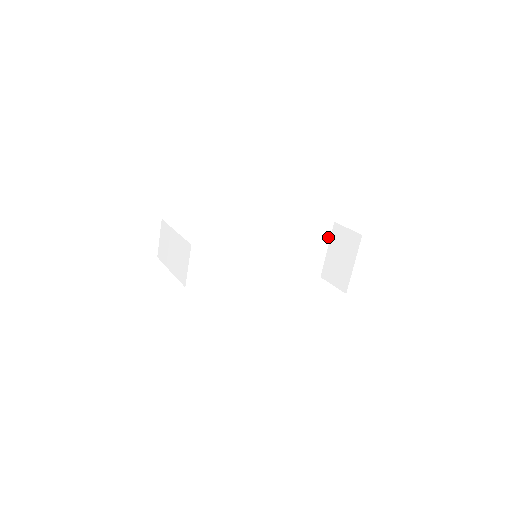
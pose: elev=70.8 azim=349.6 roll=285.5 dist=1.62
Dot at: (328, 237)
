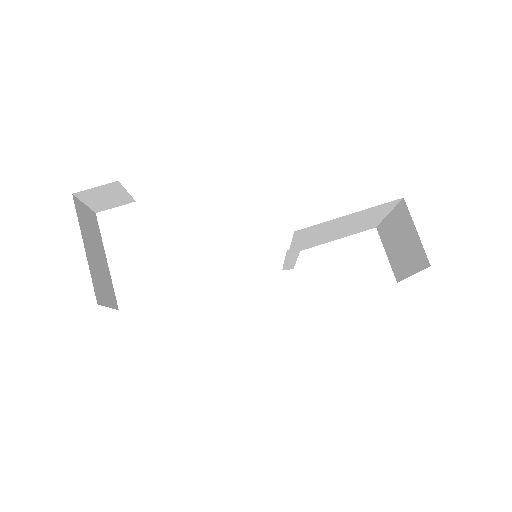
Dot at: (390, 208)
